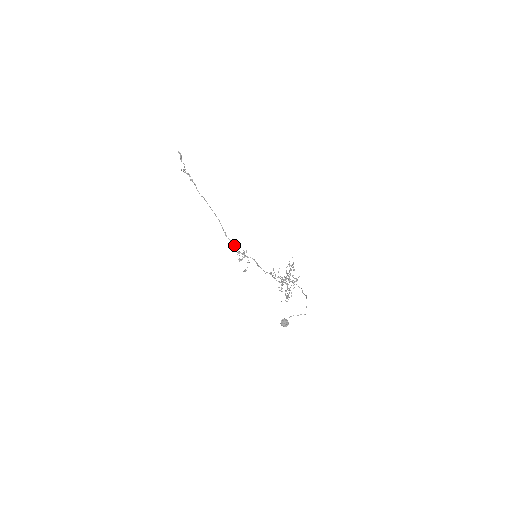
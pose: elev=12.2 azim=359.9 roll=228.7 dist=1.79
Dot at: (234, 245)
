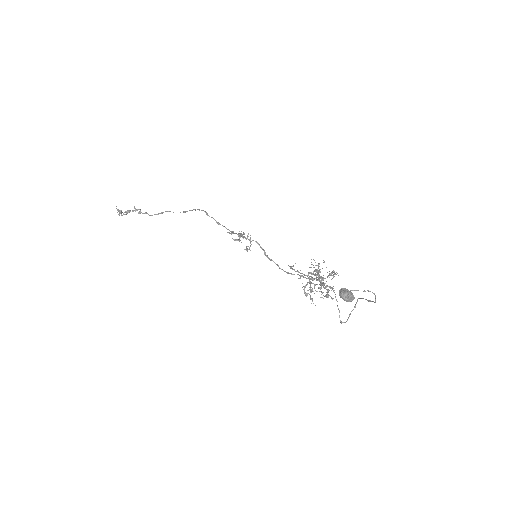
Dot at: occluded
